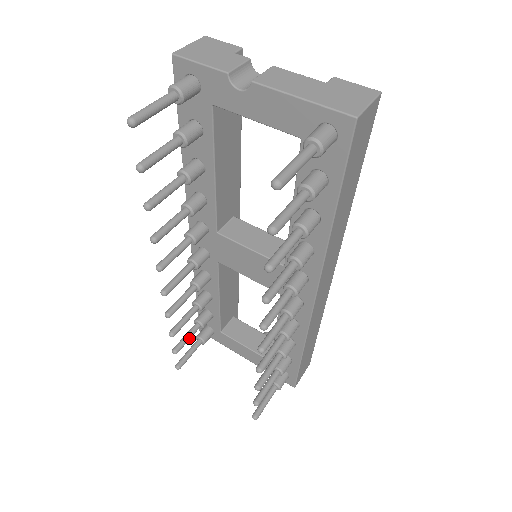
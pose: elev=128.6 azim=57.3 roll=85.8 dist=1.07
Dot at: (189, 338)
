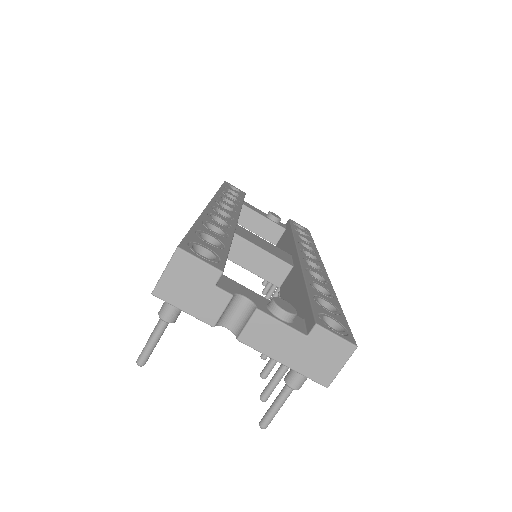
Dot at: occluded
